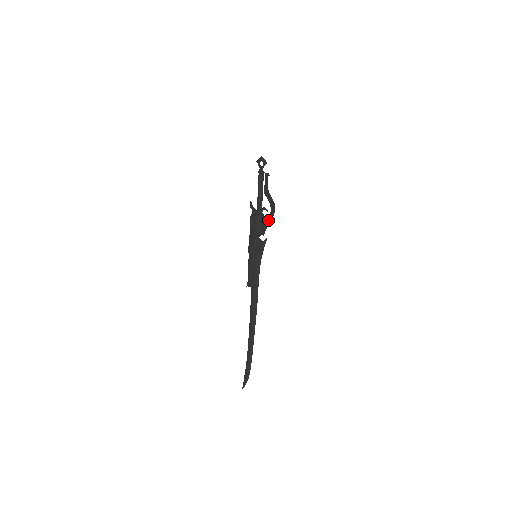
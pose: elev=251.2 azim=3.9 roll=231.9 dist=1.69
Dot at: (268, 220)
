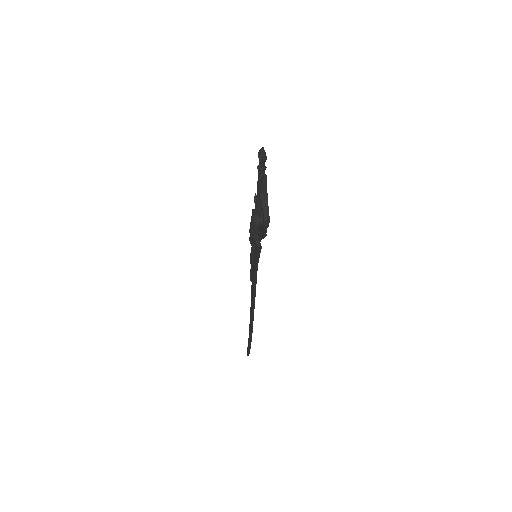
Dot at: (261, 230)
